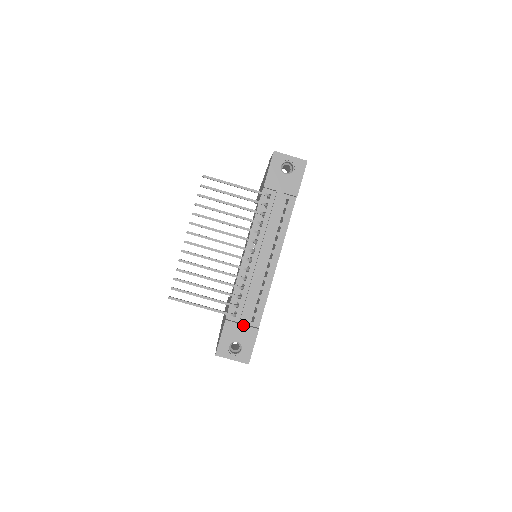
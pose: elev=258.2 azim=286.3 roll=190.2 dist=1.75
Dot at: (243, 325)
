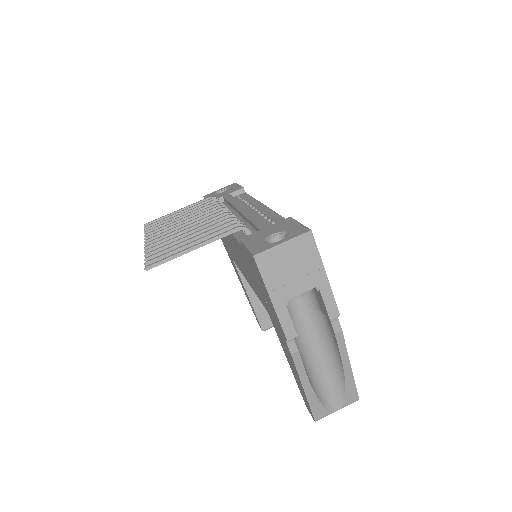
Dot at: (266, 227)
